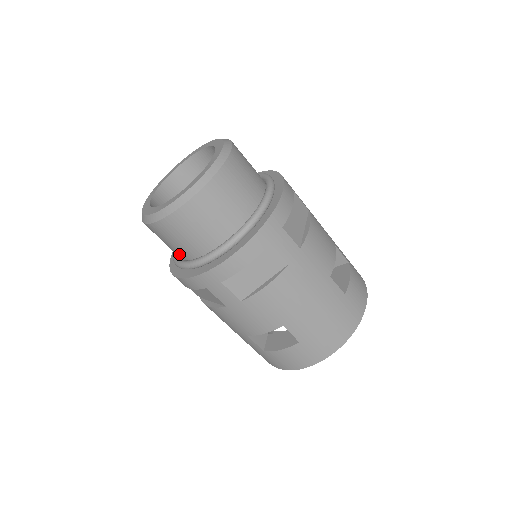
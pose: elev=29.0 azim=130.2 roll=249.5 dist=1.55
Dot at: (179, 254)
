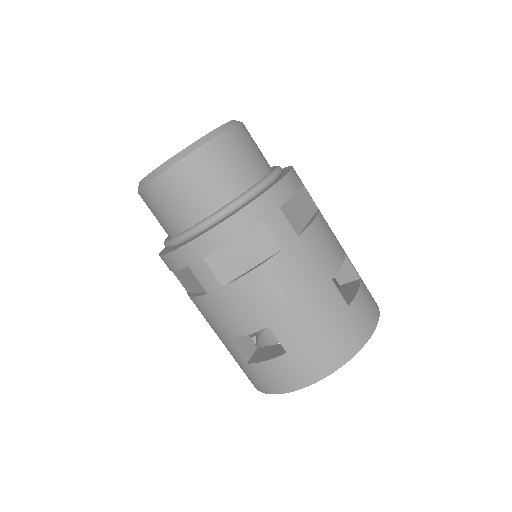
Dot at: (168, 230)
